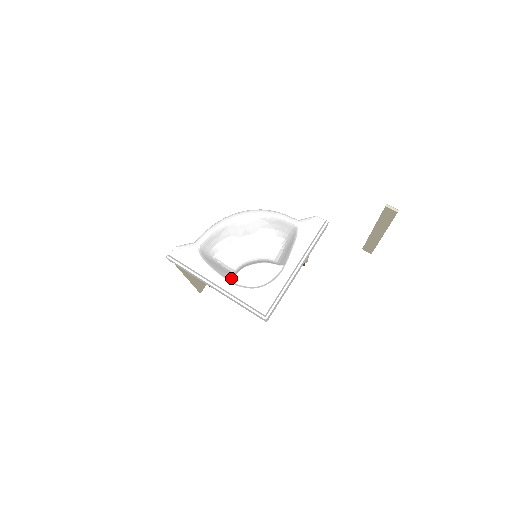
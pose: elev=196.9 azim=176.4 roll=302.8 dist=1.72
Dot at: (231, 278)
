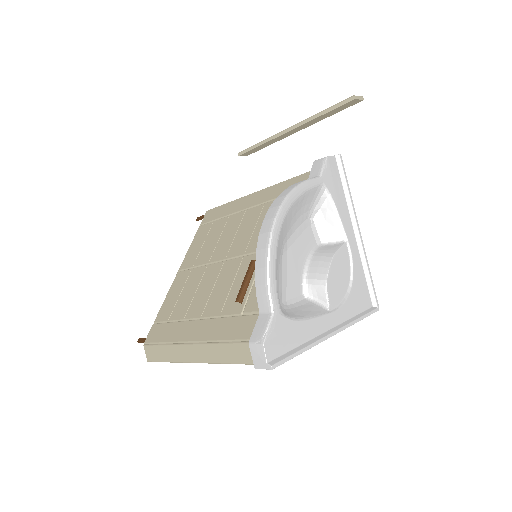
Dot at: (327, 307)
